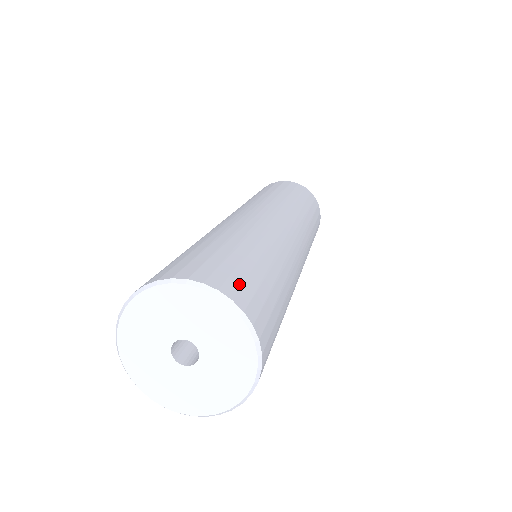
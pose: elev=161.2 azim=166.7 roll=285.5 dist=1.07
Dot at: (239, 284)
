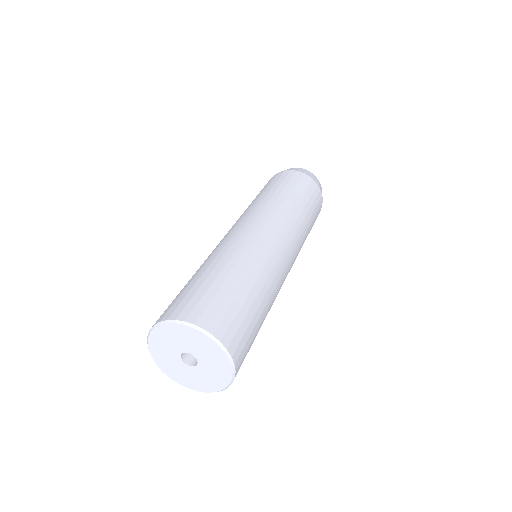
Dot at: (239, 340)
